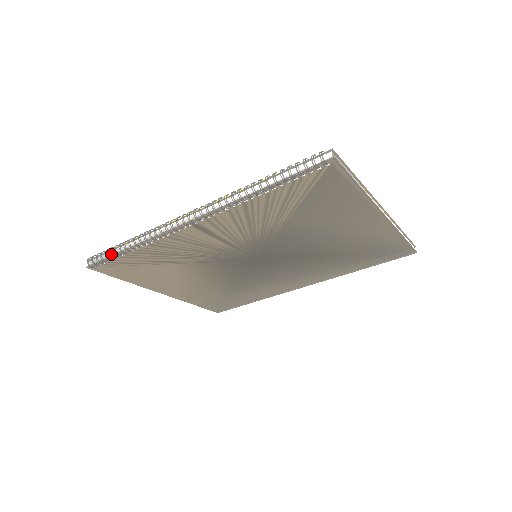
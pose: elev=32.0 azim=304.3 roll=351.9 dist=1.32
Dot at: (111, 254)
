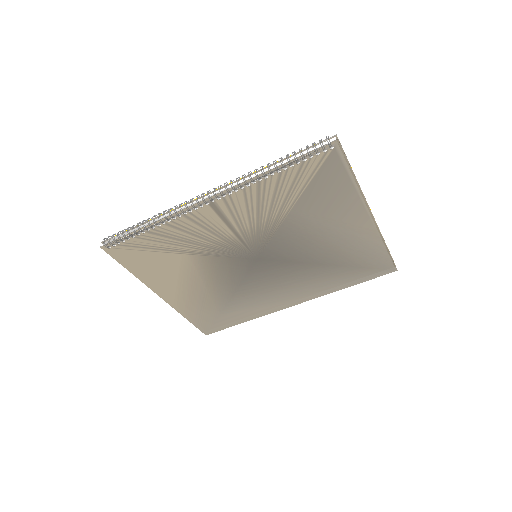
Dot at: occluded
